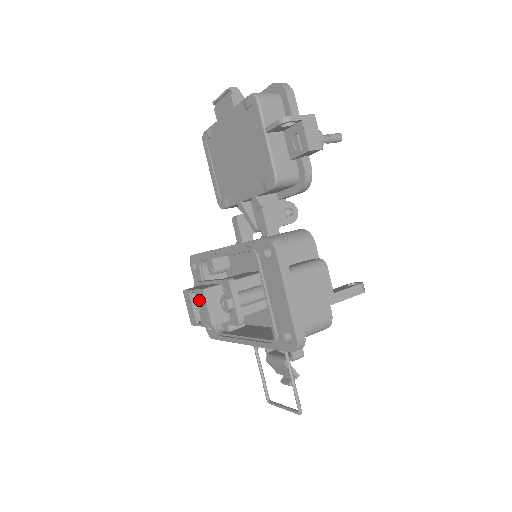
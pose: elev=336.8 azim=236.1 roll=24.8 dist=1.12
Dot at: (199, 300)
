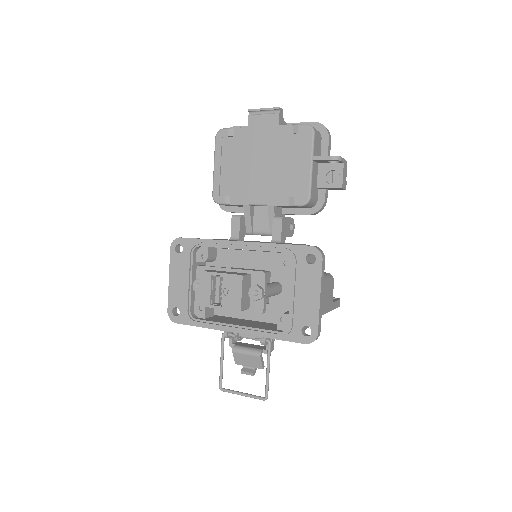
Dot at: (229, 284)
